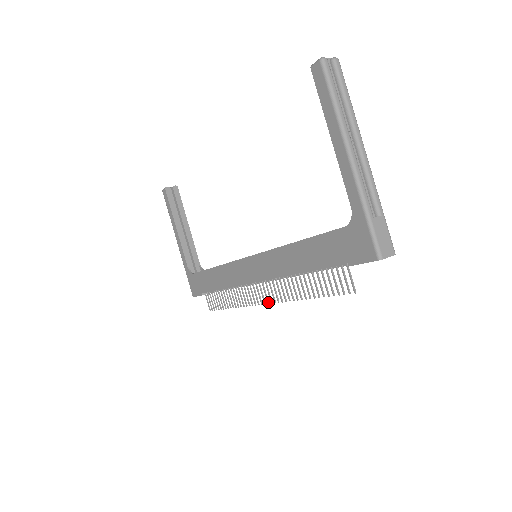
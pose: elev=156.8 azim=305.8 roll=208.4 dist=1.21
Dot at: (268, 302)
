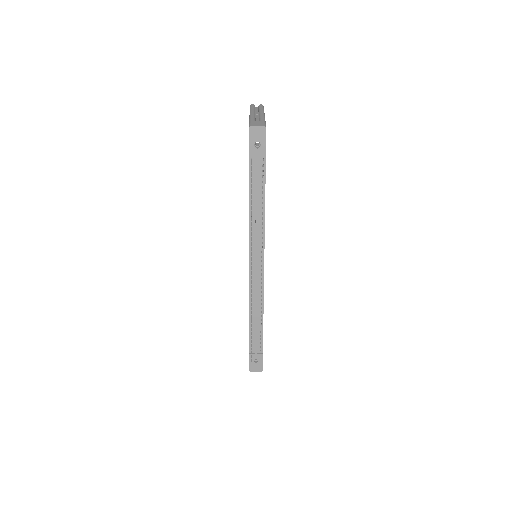
Dot at: (251, 270)
